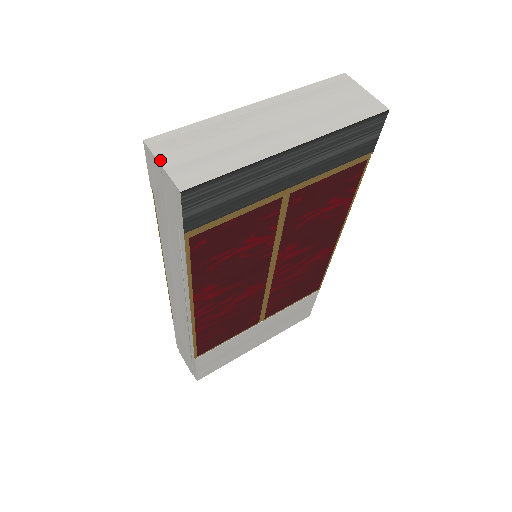
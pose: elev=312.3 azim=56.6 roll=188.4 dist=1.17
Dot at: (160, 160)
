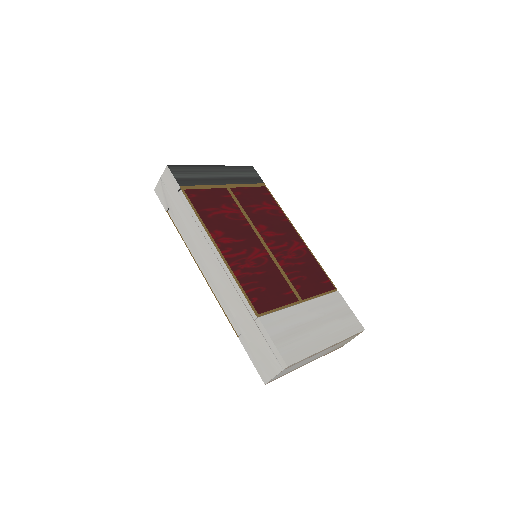
Dot at: (160, 180)
